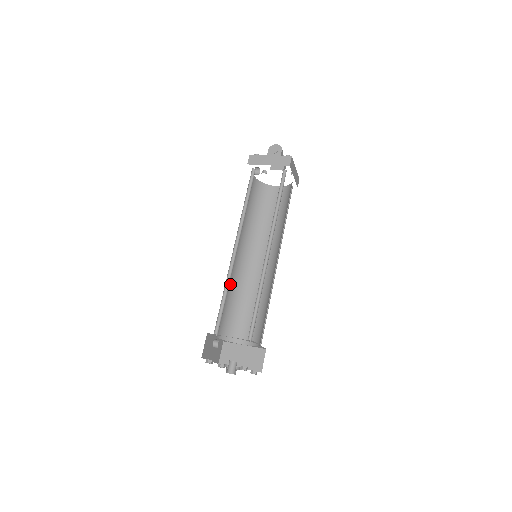
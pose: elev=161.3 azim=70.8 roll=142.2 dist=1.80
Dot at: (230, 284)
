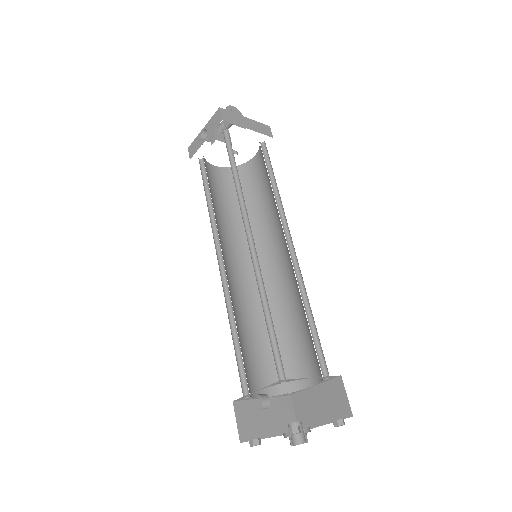
Dot at: occluded
